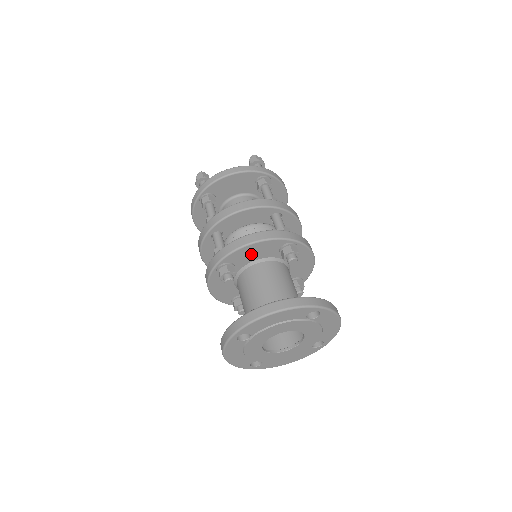
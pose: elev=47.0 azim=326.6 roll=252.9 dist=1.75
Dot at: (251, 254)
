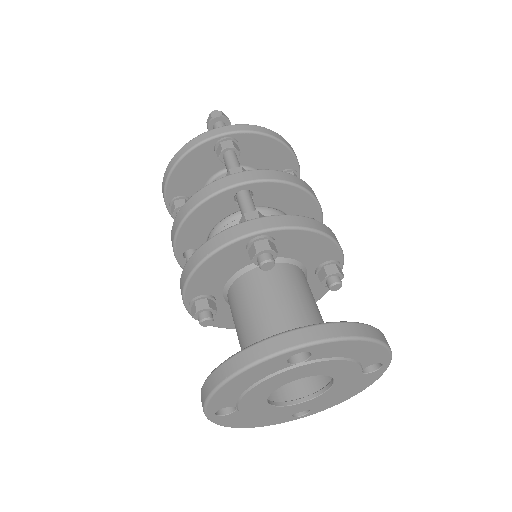
Dot at: (214, 276)
